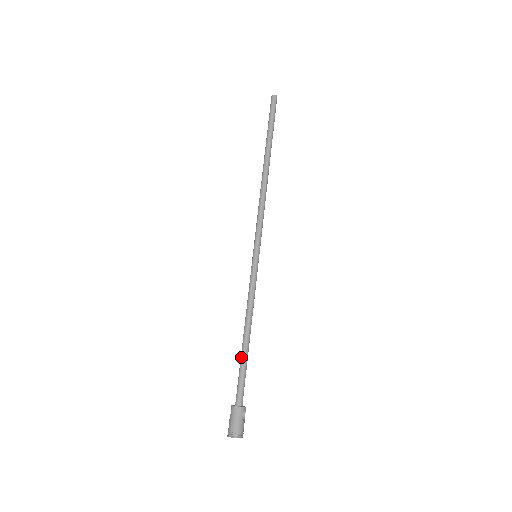
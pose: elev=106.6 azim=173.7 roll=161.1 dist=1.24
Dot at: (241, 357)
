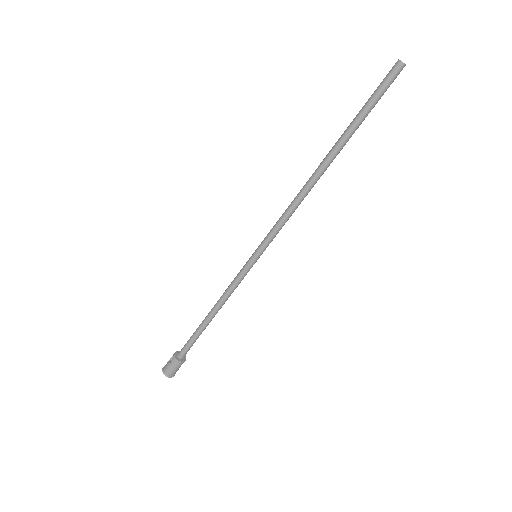
Dot at: (199, 330)
